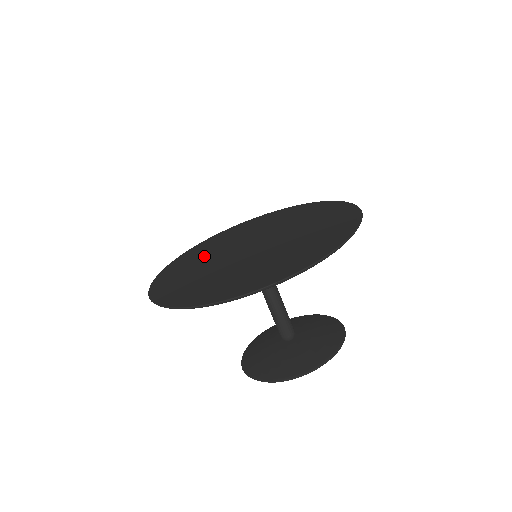
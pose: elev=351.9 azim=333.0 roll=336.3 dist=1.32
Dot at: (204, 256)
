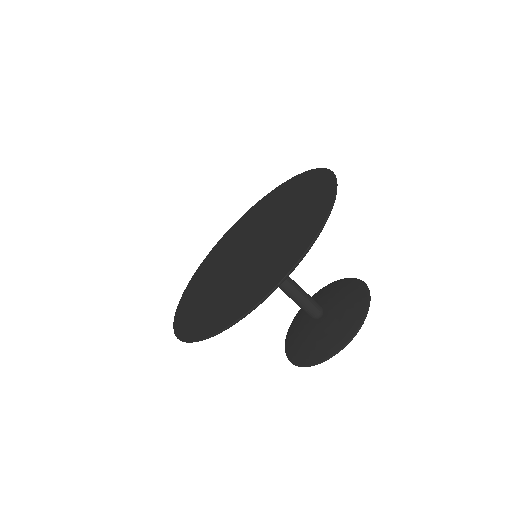
Dot at: (208, 295)
